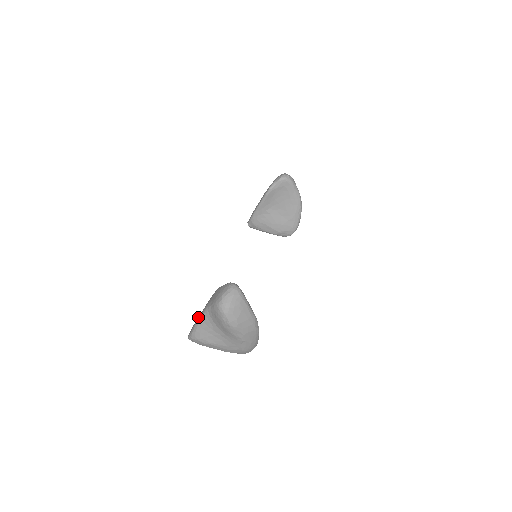
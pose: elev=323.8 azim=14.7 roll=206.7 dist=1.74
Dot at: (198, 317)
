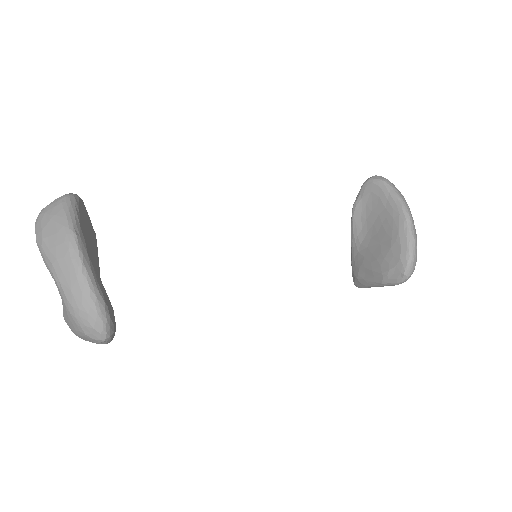
Dot at: occluded
